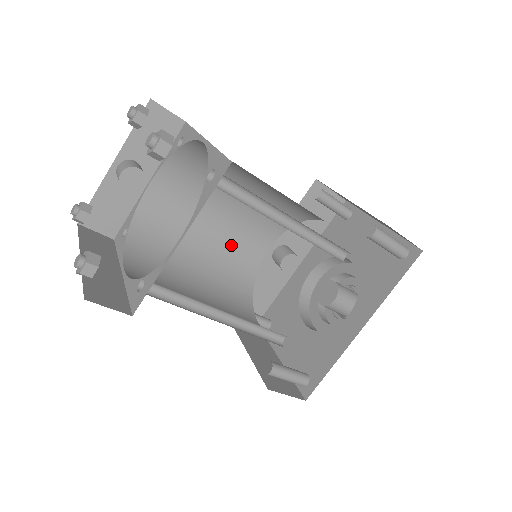
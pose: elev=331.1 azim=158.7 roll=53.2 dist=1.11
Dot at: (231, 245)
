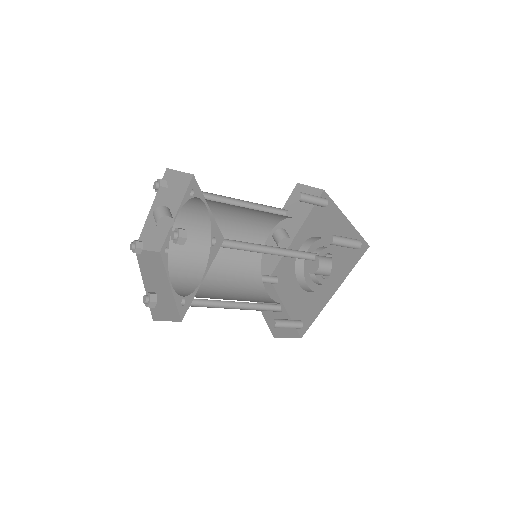
Dot at: (240, 238)
